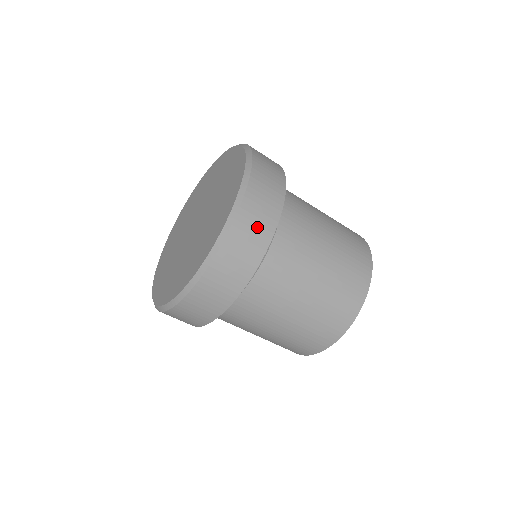
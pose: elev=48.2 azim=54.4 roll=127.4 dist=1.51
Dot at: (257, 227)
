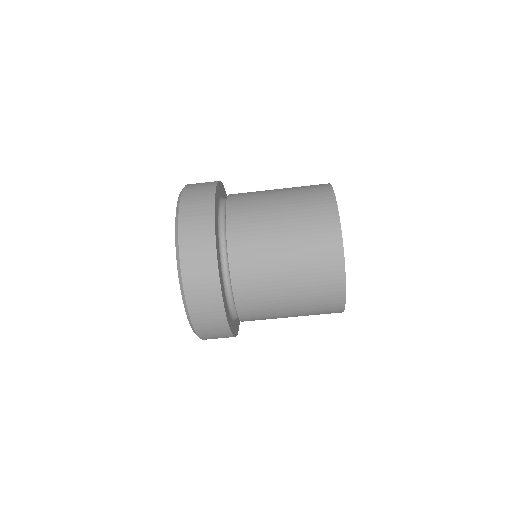
Dot at: (209, 313)
